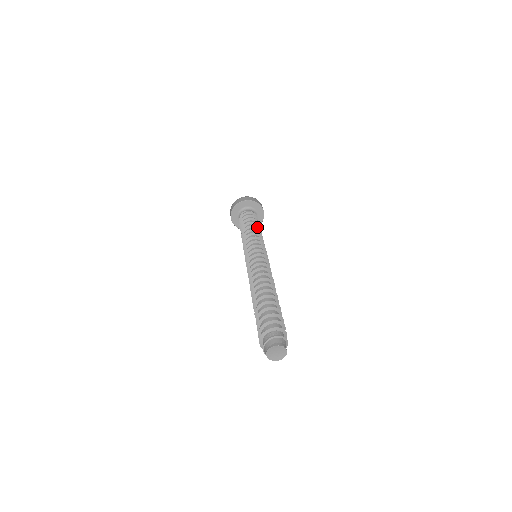
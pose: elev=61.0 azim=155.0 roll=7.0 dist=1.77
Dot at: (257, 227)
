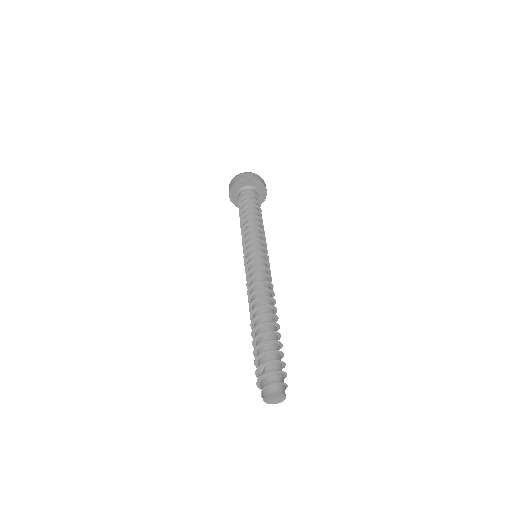
Dot at: (262, 222)
